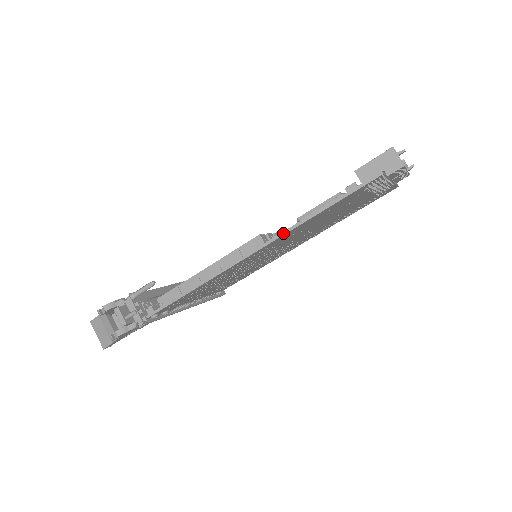
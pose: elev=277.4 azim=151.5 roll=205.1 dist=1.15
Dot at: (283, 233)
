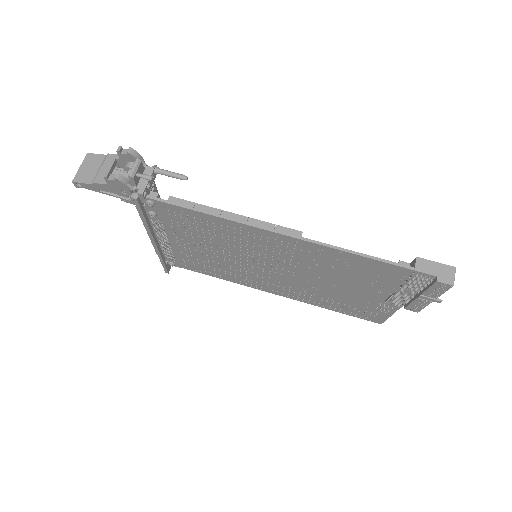
Dot at: (327, 245)
